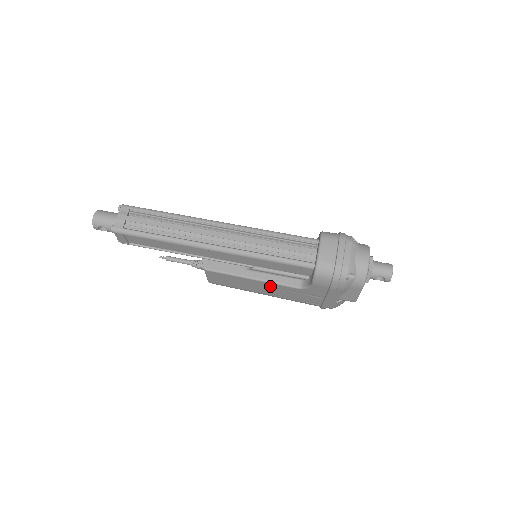
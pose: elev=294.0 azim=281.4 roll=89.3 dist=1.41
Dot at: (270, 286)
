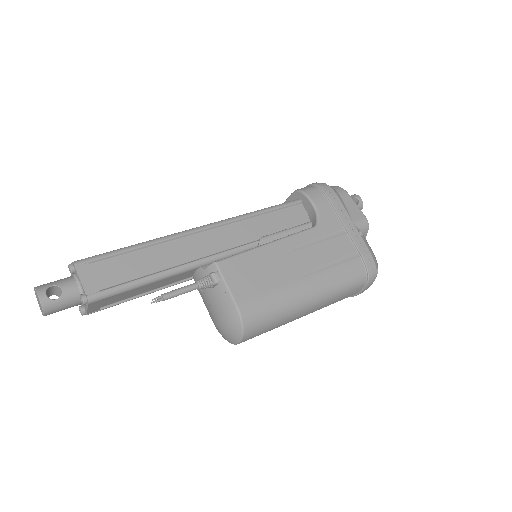
Dot at: (293, 247)
